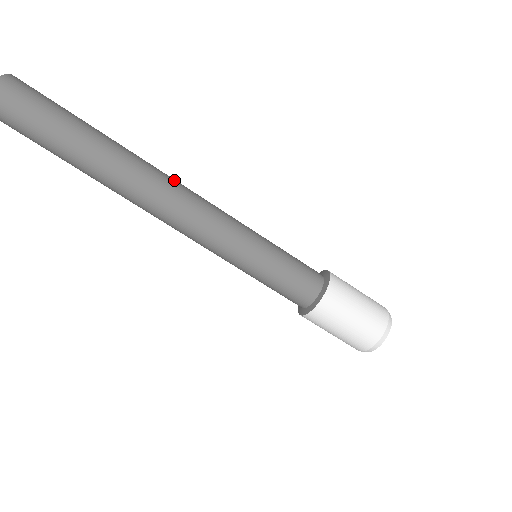
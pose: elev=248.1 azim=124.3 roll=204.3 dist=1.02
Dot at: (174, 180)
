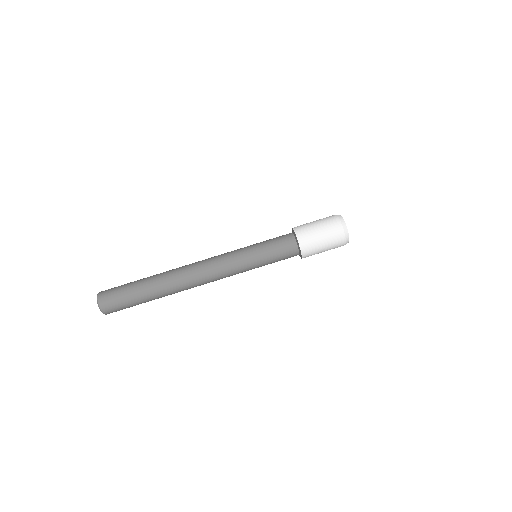
Dot at: occluded
